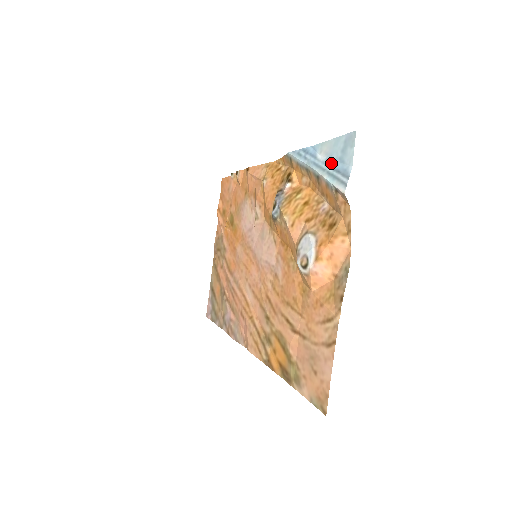
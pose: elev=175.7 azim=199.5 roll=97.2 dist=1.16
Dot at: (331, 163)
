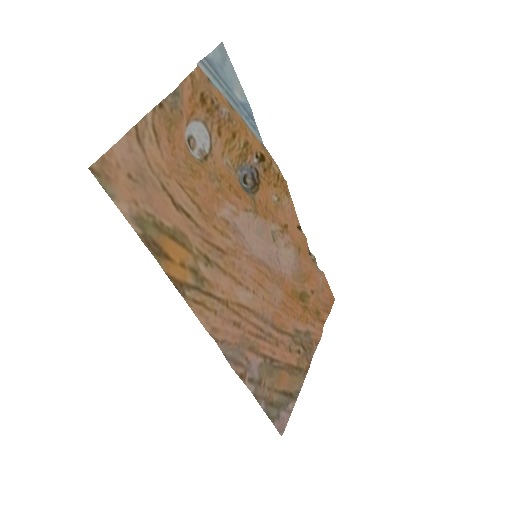
Dot at: (226, 82)
